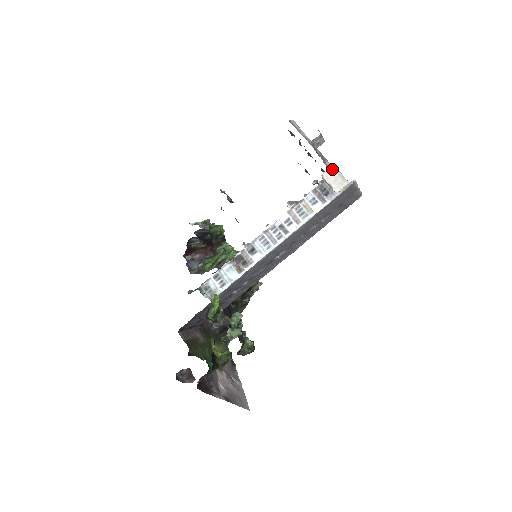
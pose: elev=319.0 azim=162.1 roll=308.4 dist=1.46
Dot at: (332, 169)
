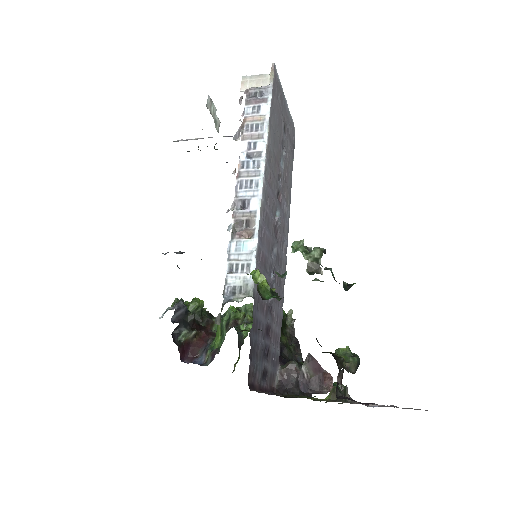
Dot at: (245, 80)
